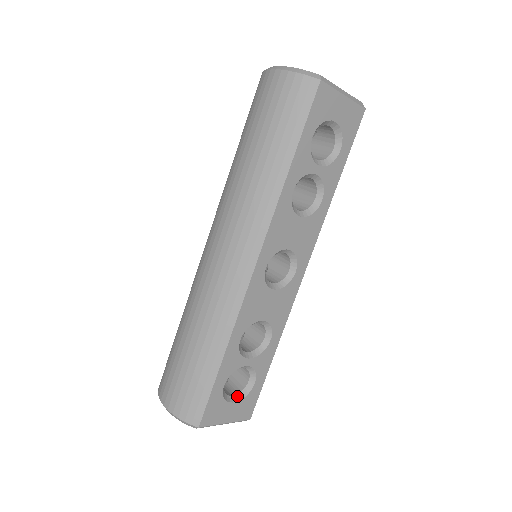
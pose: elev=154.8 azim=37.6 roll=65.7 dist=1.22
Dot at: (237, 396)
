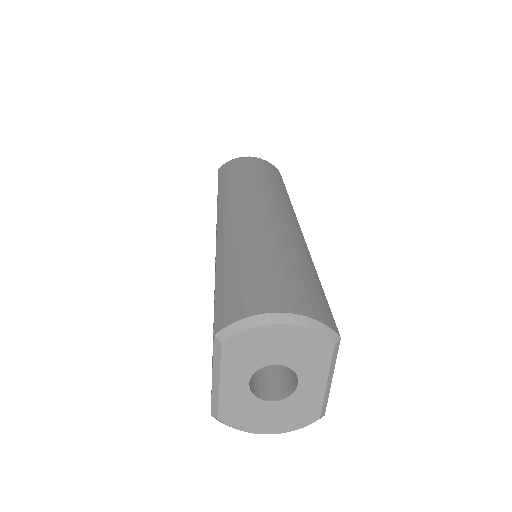
Dot at: occluded
